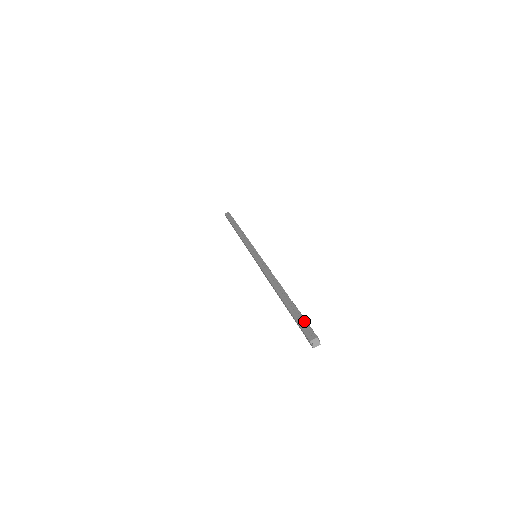
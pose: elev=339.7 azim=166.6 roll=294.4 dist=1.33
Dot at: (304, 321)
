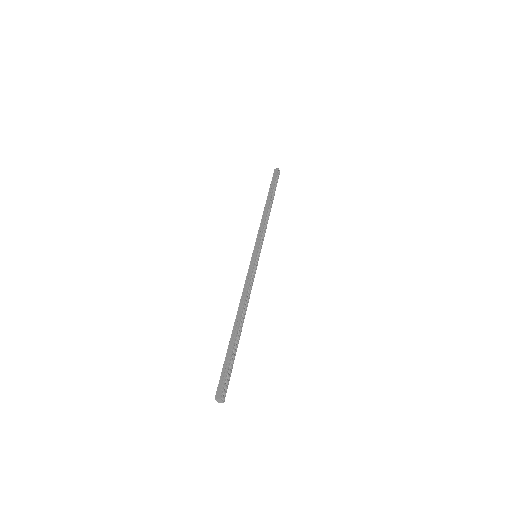
Dot at: (225, 373)
